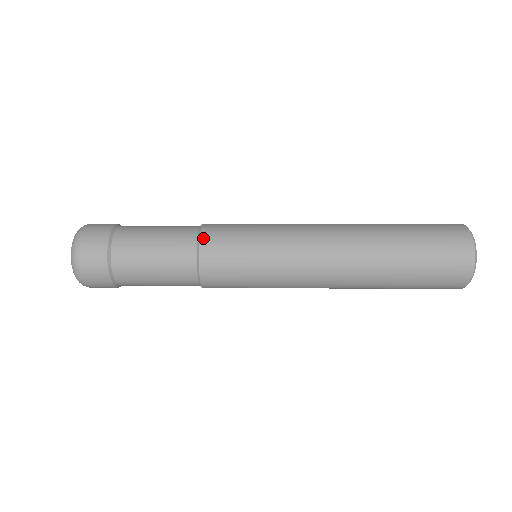
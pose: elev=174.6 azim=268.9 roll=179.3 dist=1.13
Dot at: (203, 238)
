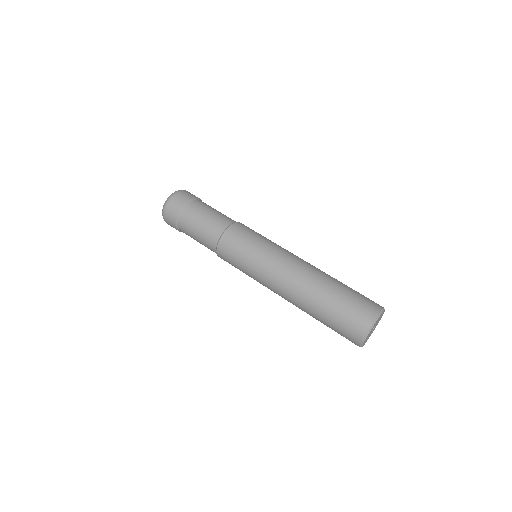
Dot at: (219, 247)
